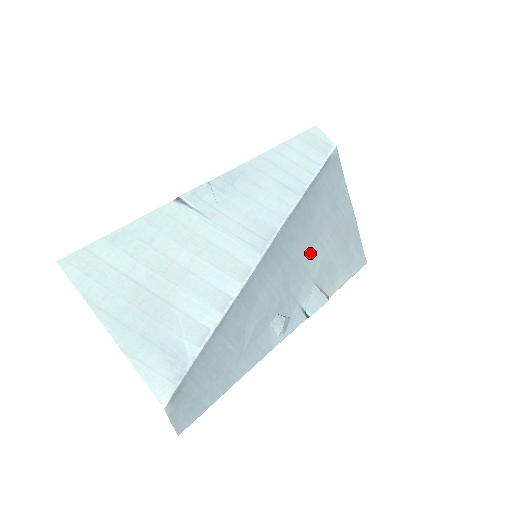
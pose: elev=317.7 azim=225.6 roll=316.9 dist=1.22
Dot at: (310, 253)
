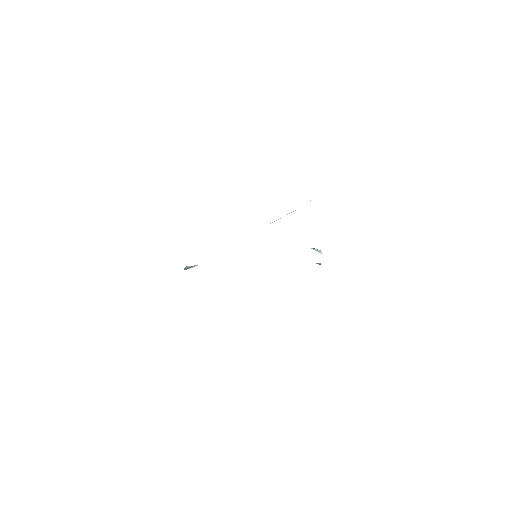
Dot at: occluded
